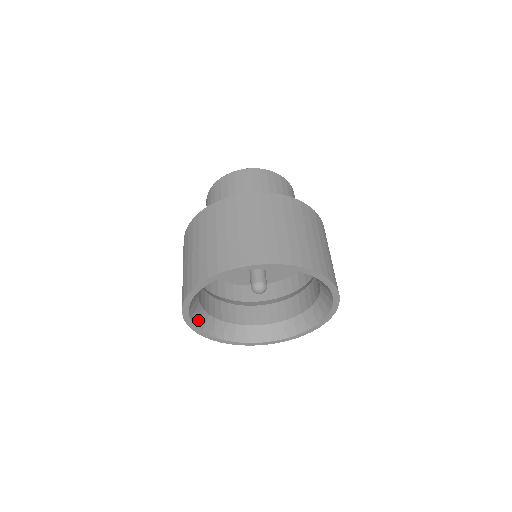
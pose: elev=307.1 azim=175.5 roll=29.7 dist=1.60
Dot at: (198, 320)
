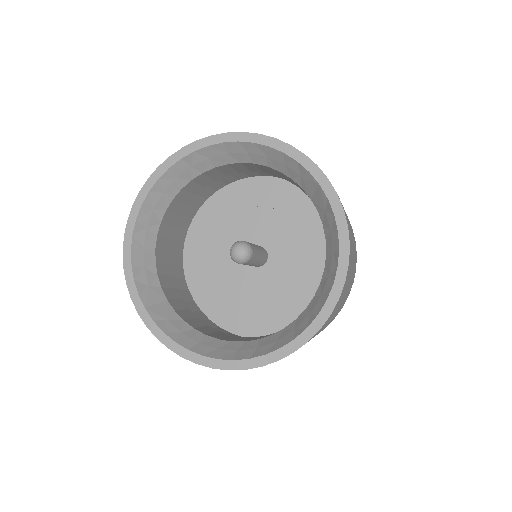
Dot at: (145, 288)
